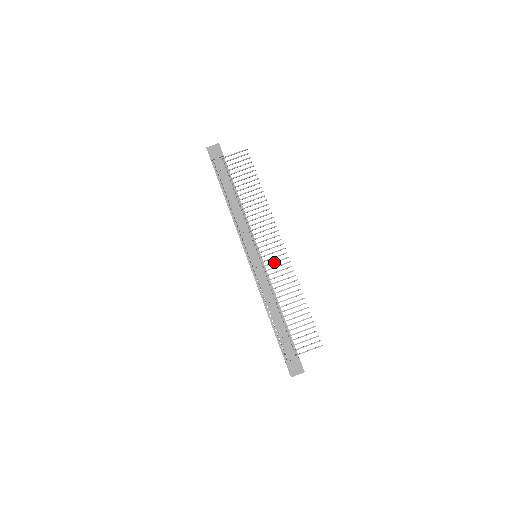
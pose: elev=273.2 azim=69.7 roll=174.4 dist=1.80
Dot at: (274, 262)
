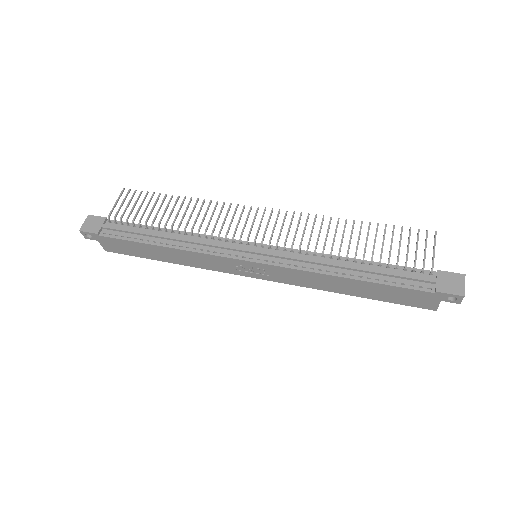
Dot at: (280, 229)
